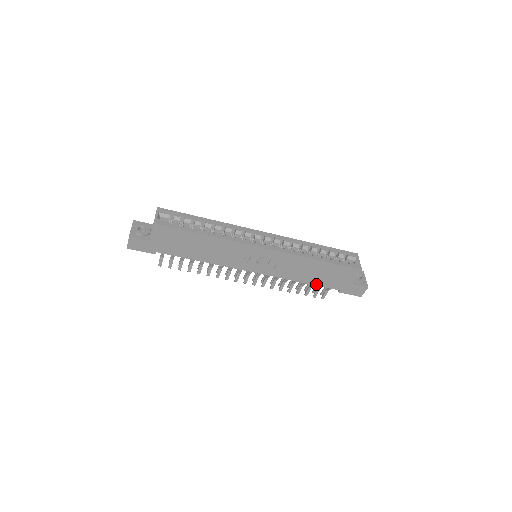
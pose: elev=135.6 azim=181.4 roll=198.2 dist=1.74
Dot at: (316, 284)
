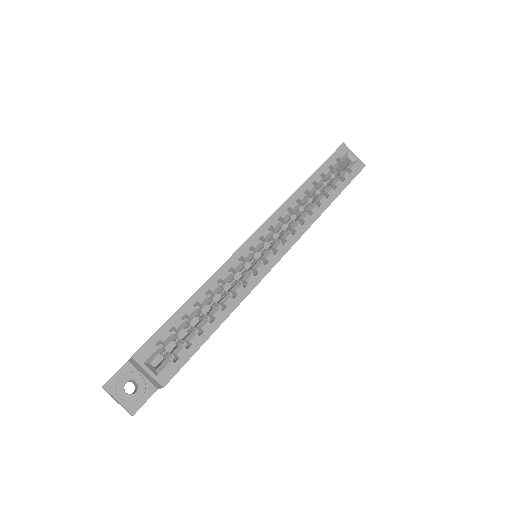
Dot at: occluded
